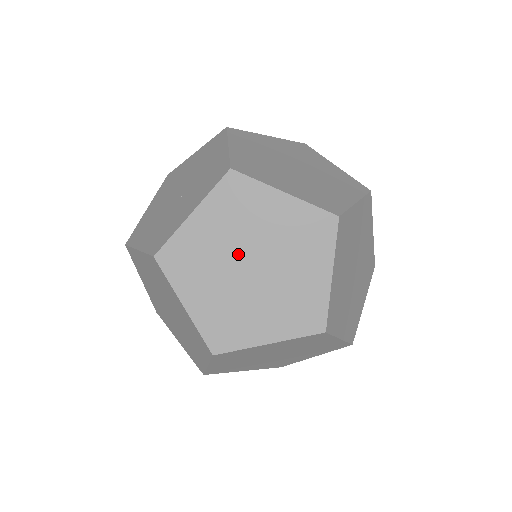
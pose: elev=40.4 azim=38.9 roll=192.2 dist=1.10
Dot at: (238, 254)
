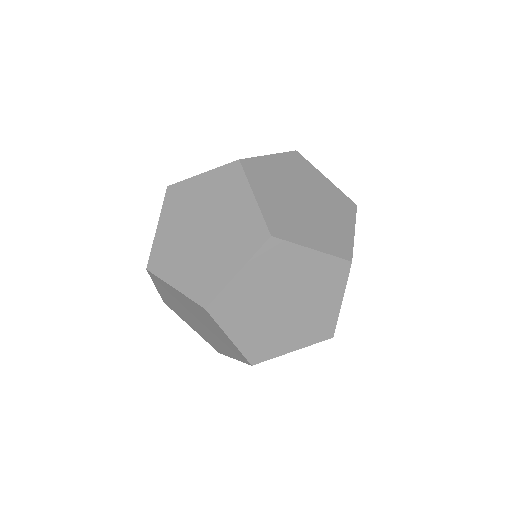
Dot at: (192, 230)
